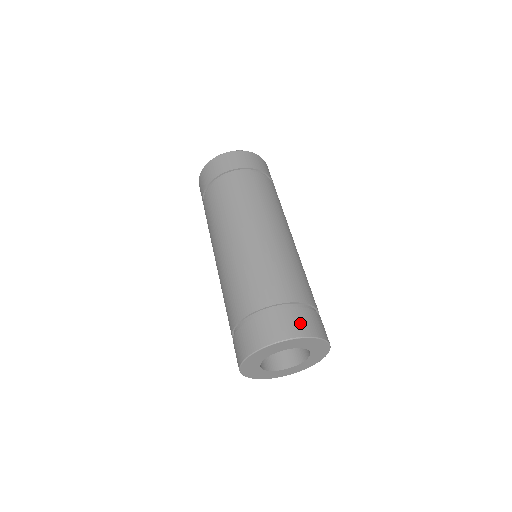
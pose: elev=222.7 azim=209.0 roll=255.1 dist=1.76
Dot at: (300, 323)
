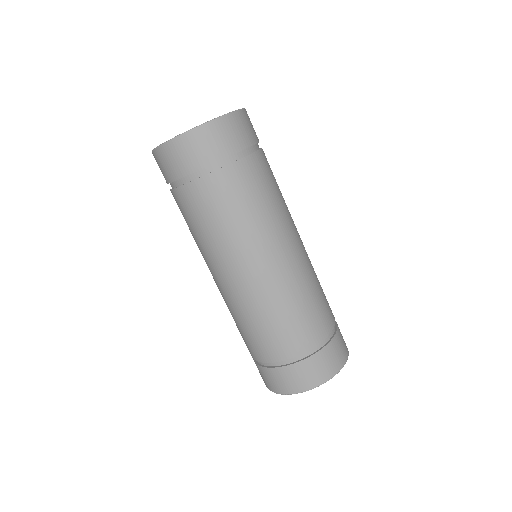
Dot at: (305, 377)
